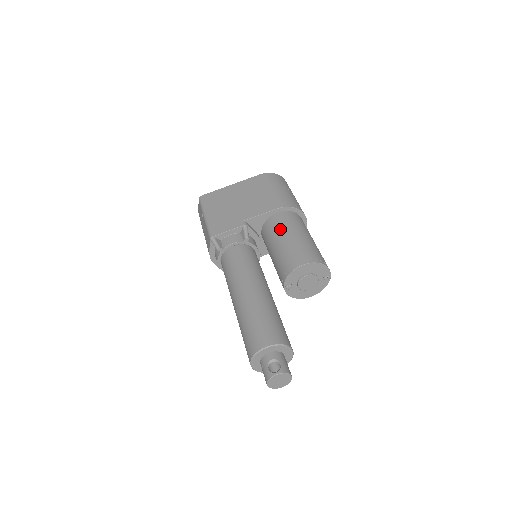
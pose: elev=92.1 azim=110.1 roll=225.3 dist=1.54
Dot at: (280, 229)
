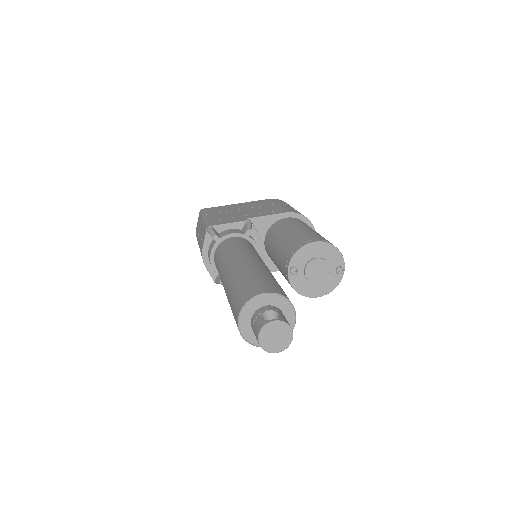
Dot at: (288, 225)
